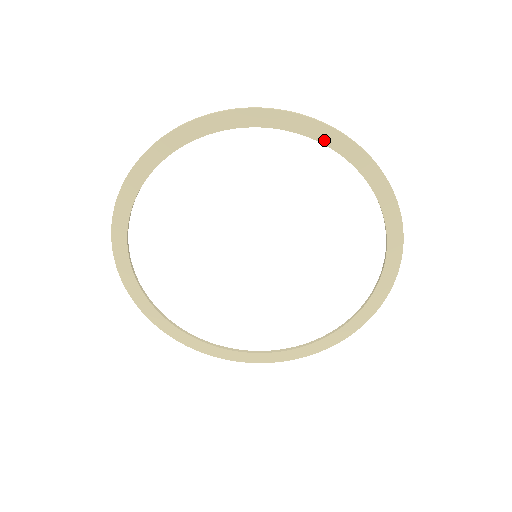
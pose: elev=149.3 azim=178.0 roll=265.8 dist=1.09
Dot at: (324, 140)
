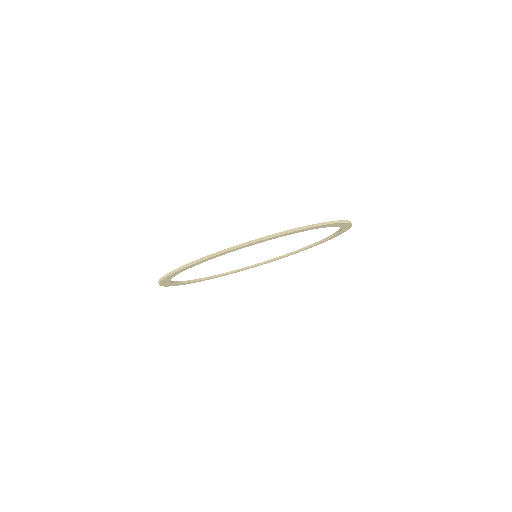
Dot at: (329, 226)
